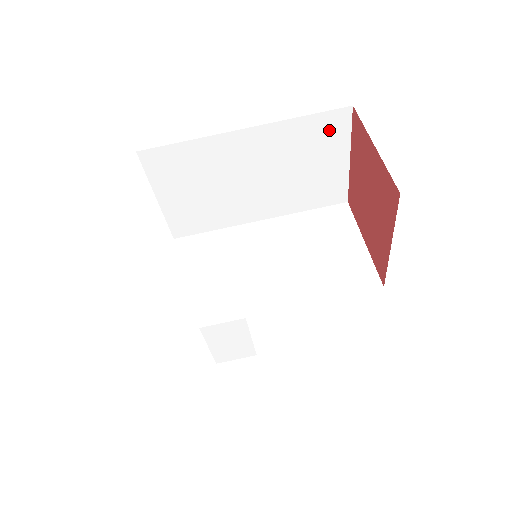
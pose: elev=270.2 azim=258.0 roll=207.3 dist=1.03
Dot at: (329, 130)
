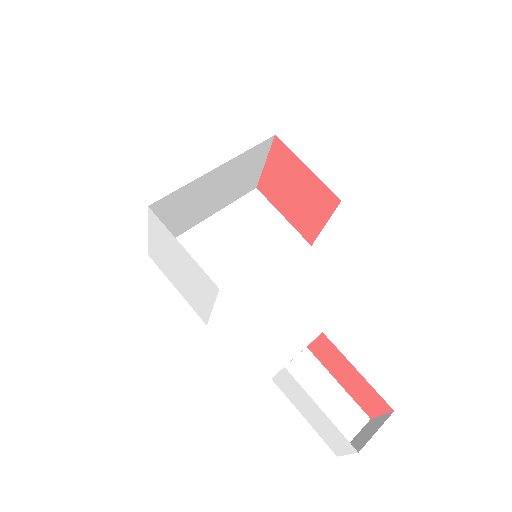
Dot at: (255, 204)
